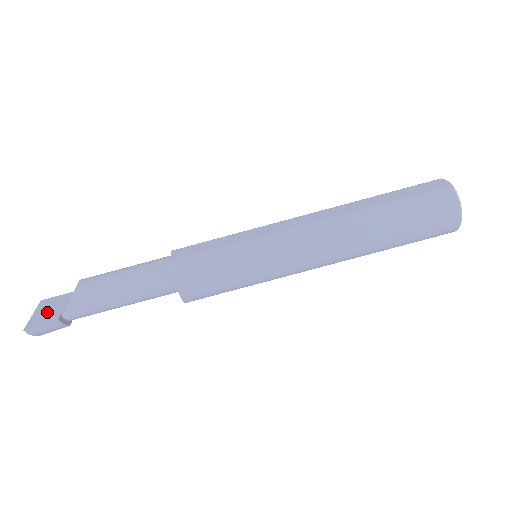
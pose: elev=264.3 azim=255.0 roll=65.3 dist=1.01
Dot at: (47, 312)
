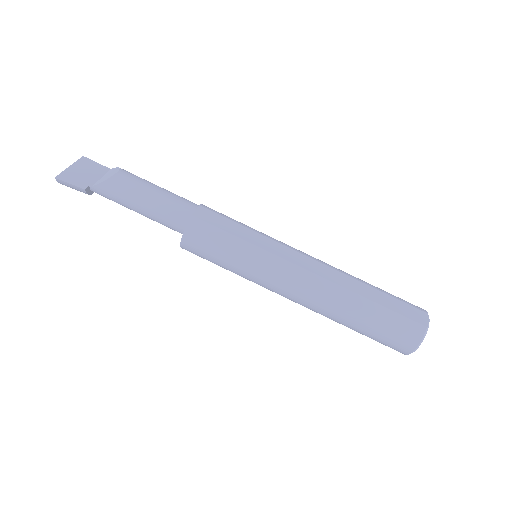
Dot at: (81, 174)
